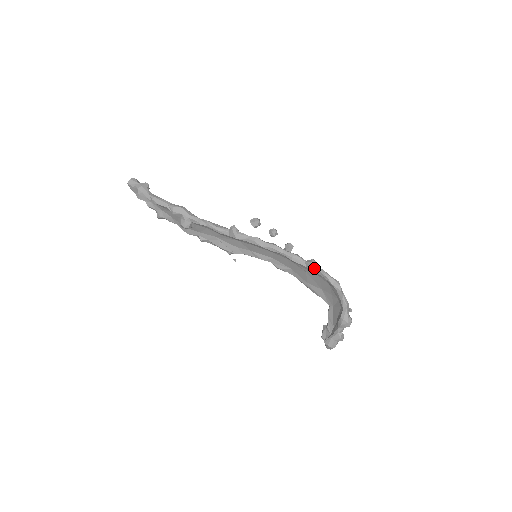
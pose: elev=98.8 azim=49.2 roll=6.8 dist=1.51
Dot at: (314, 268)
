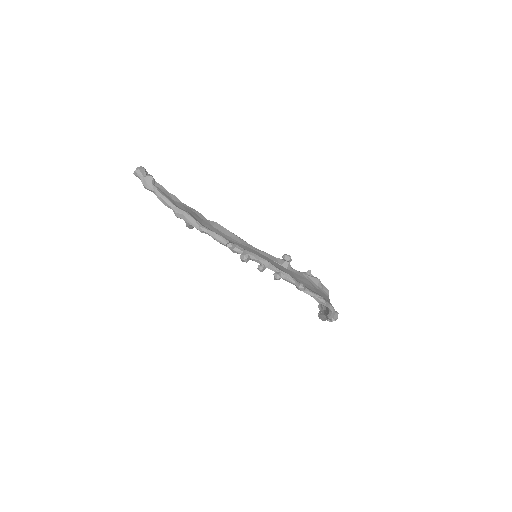
Dot at: (301, 290)
